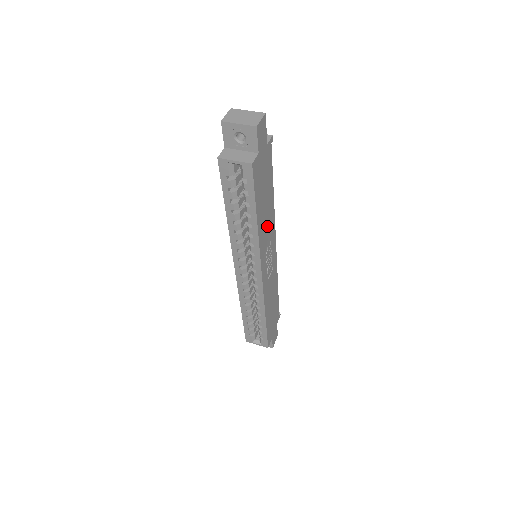
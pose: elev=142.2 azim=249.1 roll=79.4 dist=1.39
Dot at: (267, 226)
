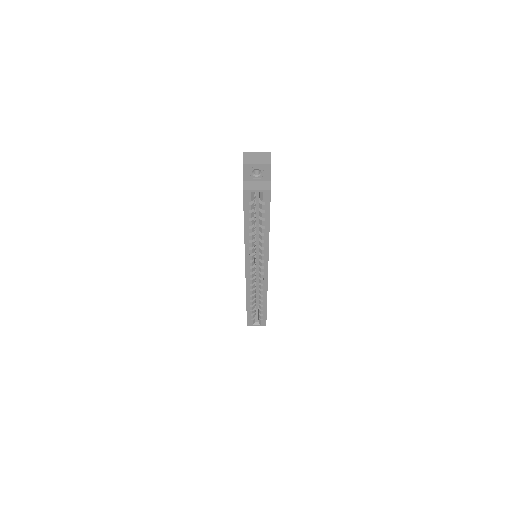
Dot at: occluded
